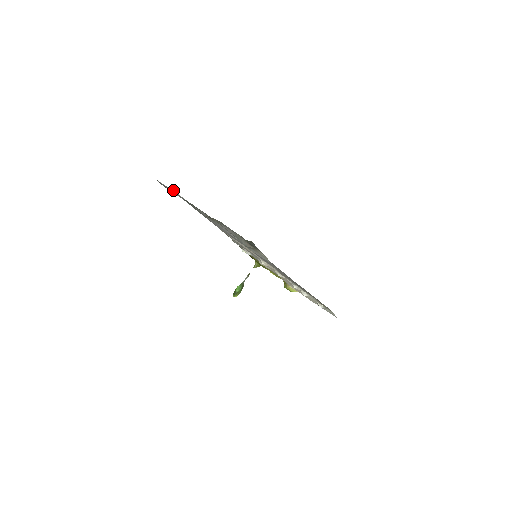
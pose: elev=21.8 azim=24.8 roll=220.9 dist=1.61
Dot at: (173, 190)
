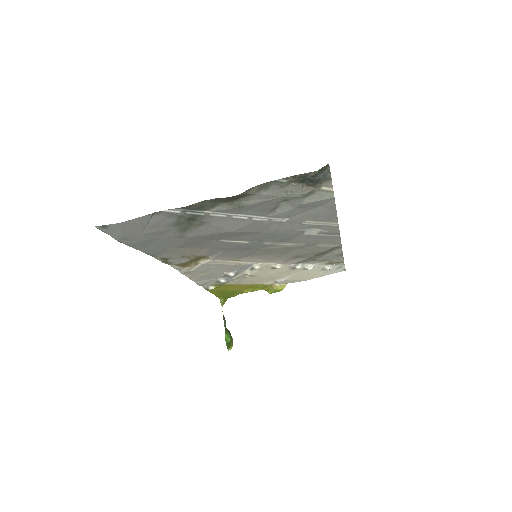
Dot at: (157, 215)
